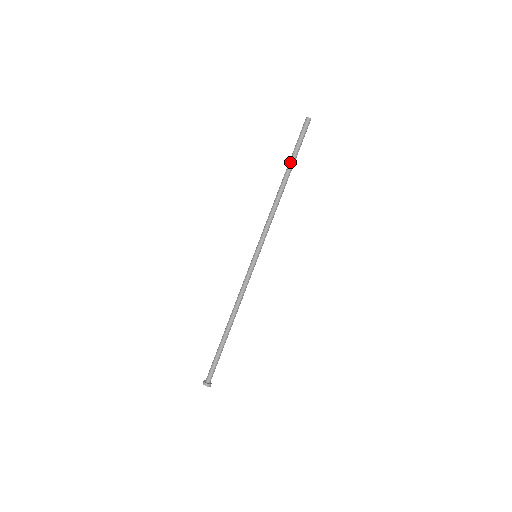
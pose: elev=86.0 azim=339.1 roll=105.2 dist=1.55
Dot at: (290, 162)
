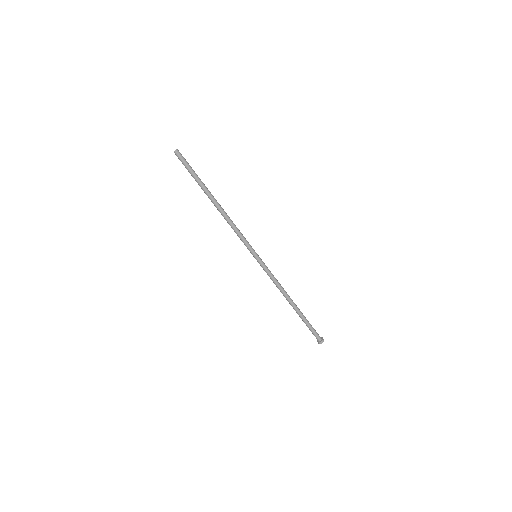
Dot at: (201, 188)
